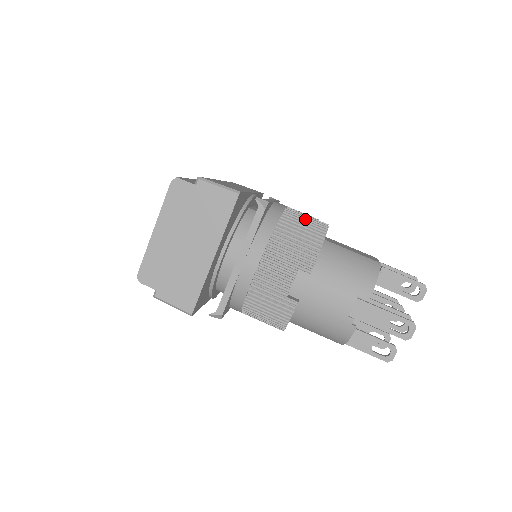
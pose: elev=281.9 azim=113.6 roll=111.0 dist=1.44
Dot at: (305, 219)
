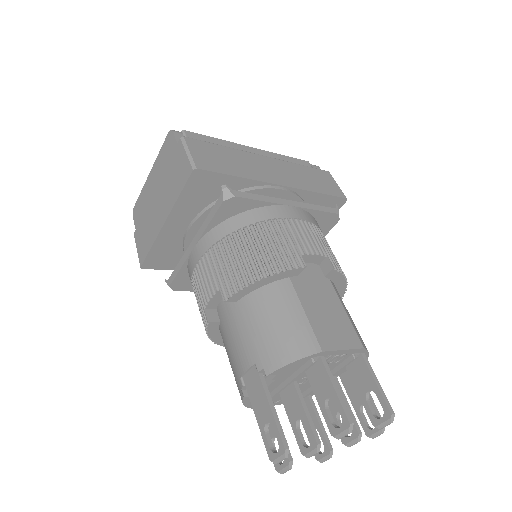
Dot at: (286, 241)
